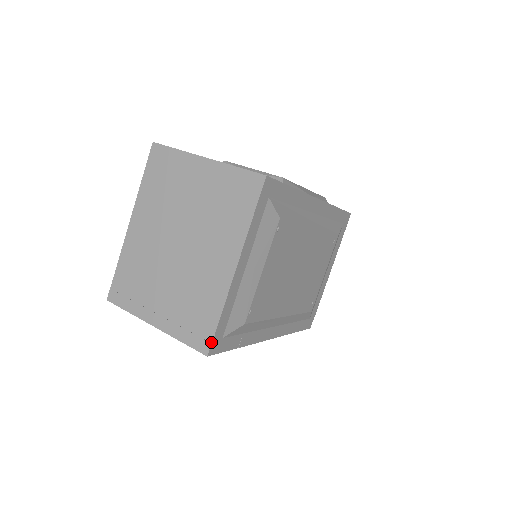
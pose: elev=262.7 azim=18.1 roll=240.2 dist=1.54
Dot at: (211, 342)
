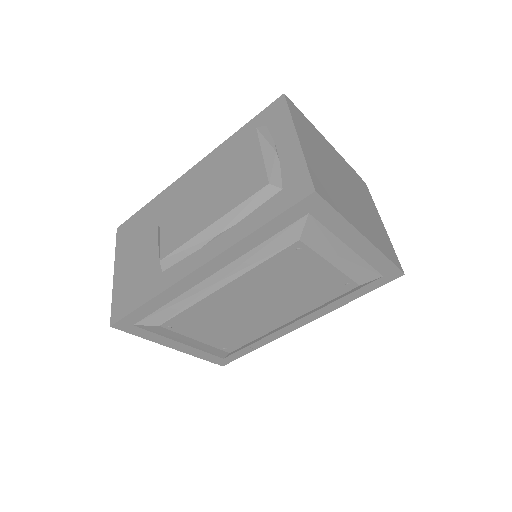
Dot at: (215, 363)
